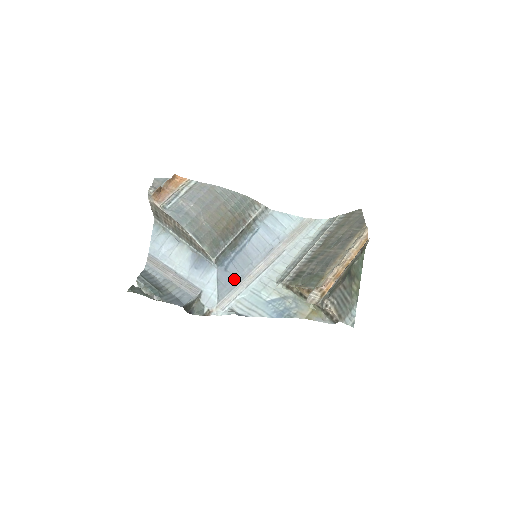
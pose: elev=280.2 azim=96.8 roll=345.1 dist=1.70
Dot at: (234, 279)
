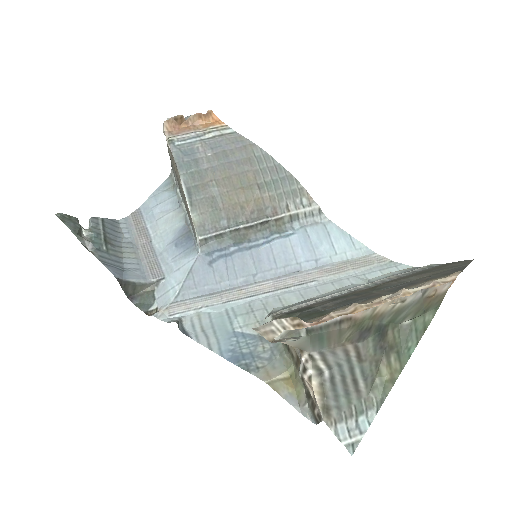
Dot at: (215, 283)
